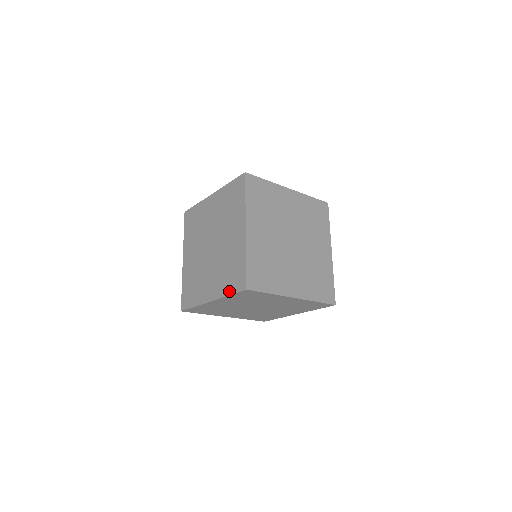
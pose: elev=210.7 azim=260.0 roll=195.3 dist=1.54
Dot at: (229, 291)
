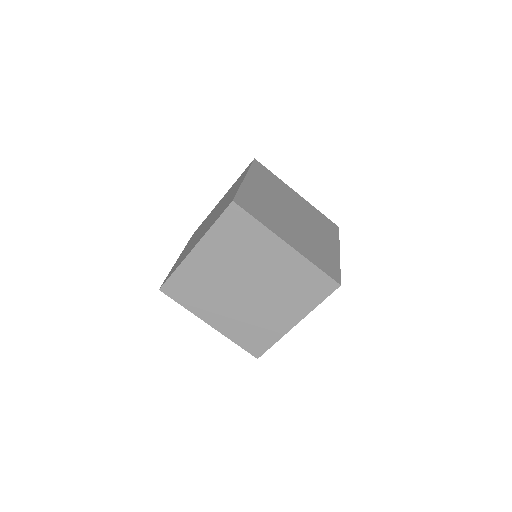
Dot at: (239, 342)
